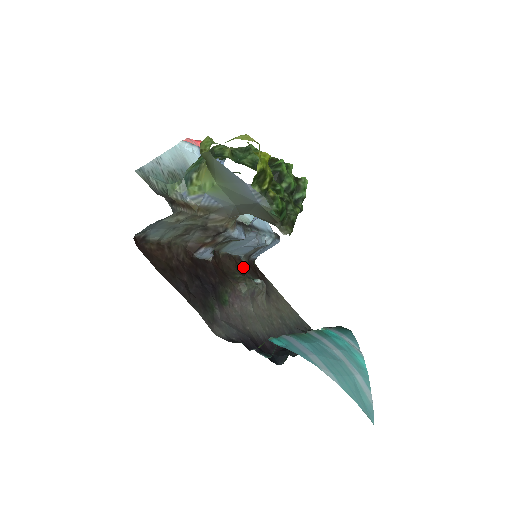
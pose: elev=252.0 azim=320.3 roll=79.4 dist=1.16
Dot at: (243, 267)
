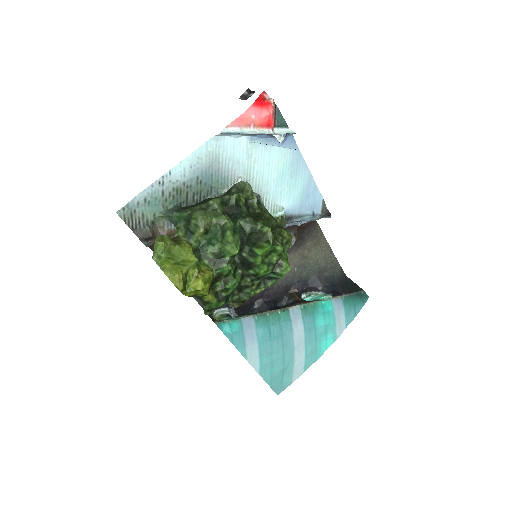
Dot at: occluded
